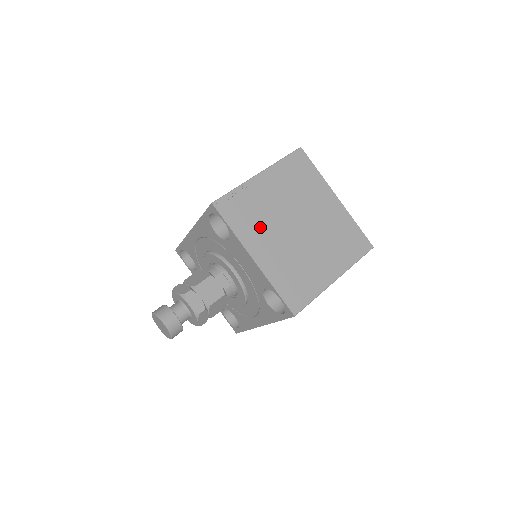
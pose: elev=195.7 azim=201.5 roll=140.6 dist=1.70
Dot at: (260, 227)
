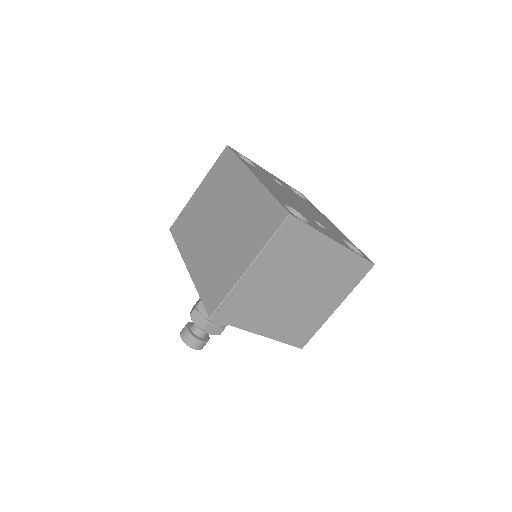
Dot at: (260, 311)
